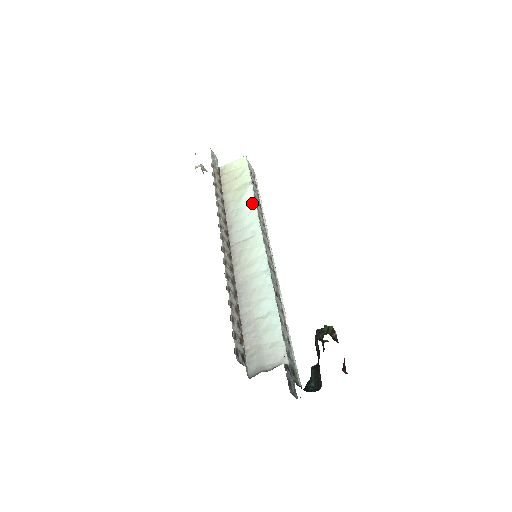
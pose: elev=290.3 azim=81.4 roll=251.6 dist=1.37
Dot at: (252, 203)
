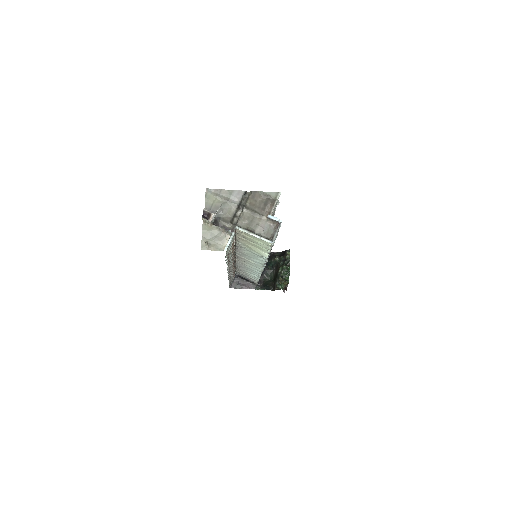
Dot at: occluded
